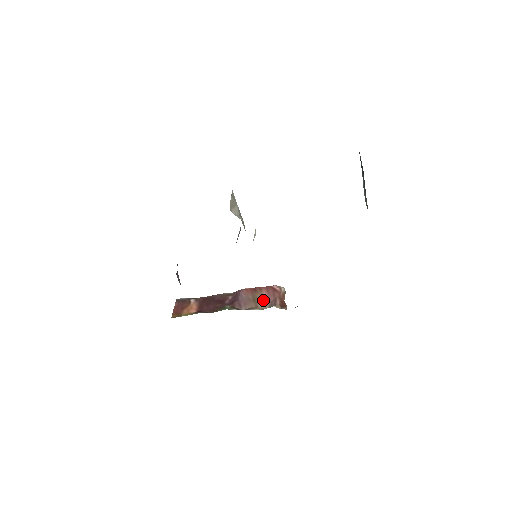
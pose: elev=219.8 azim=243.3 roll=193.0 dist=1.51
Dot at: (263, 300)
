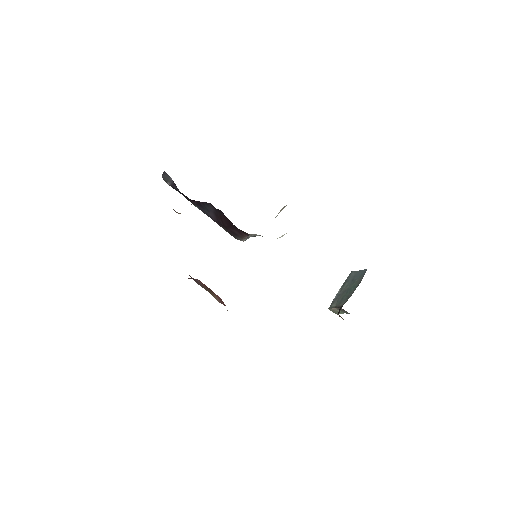
Dot at: (216, 297)
